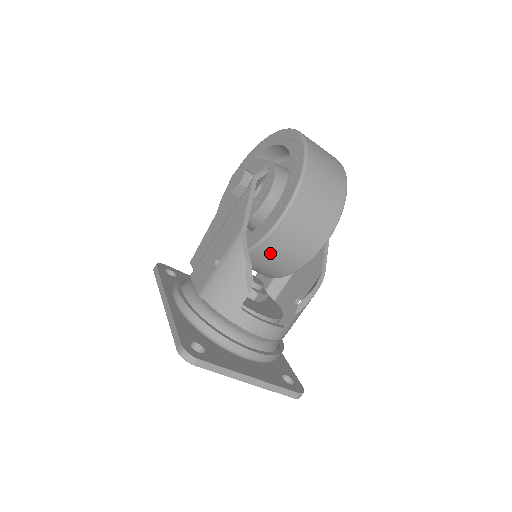
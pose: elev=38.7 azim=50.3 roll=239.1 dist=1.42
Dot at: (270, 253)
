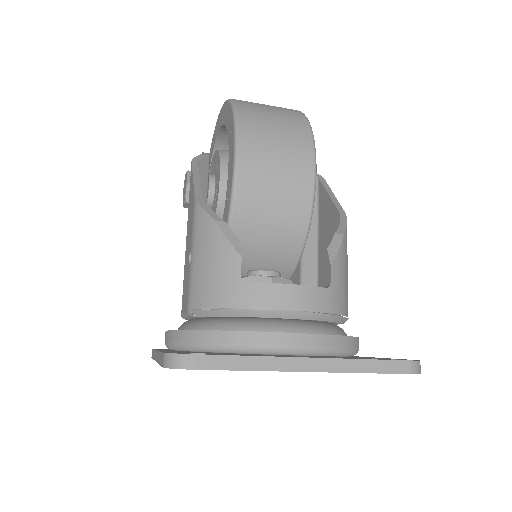
Dot at: (255, 218)
